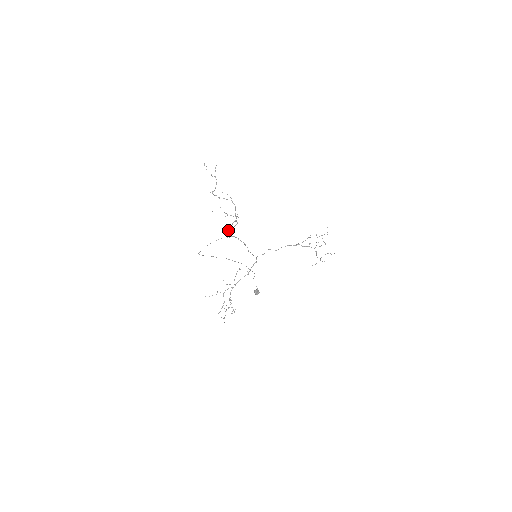
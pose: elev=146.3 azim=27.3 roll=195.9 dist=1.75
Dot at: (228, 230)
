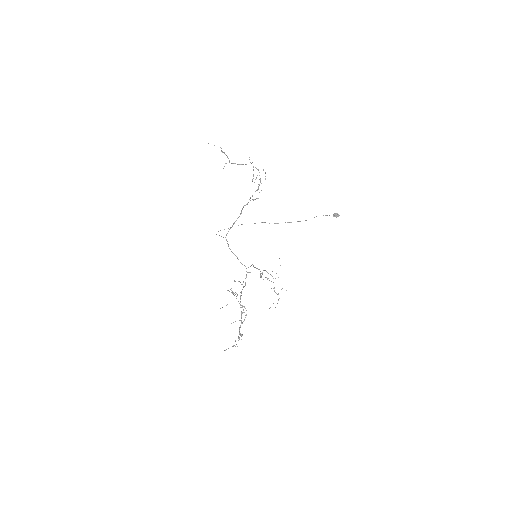
Dot at: occluded
